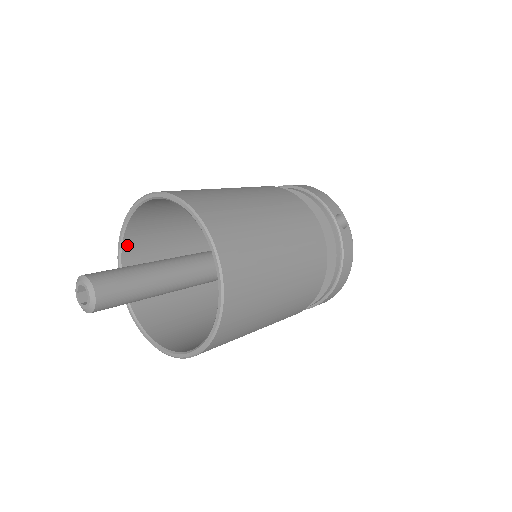
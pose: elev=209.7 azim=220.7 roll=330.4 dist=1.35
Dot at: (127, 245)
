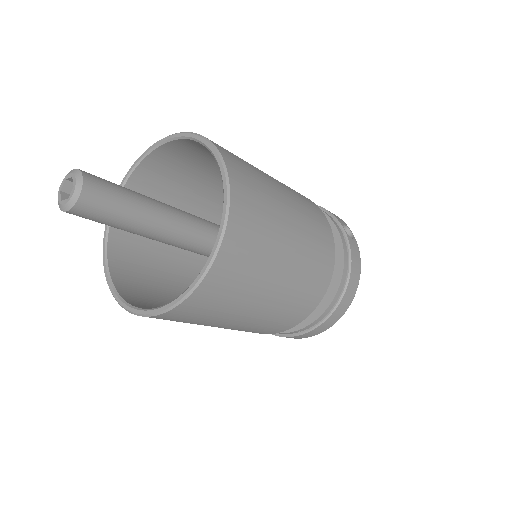
Dot at: occluded
